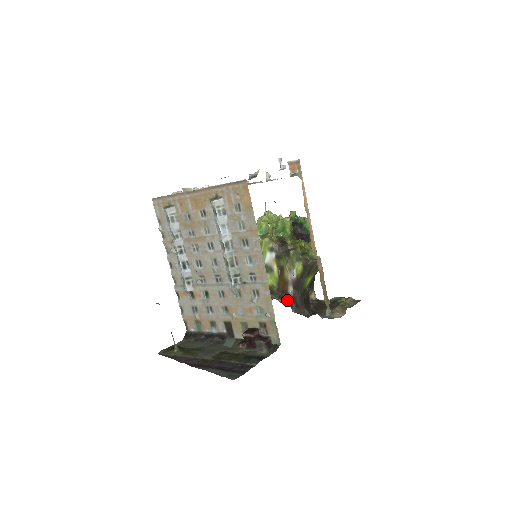
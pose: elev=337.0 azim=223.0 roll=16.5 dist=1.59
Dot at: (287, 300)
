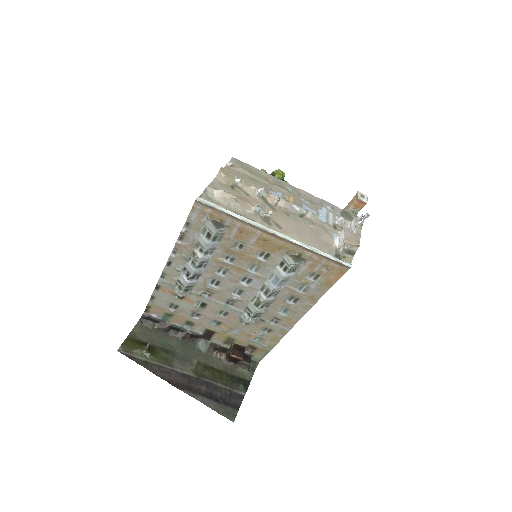
Dot at: occluded
